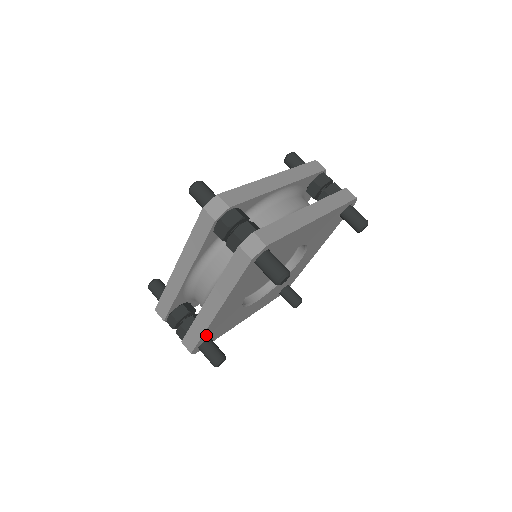
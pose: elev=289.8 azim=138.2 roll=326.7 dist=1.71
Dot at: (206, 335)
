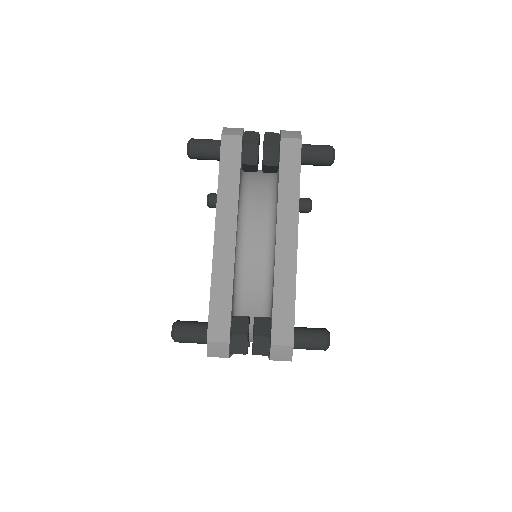
Dot at: occluded
